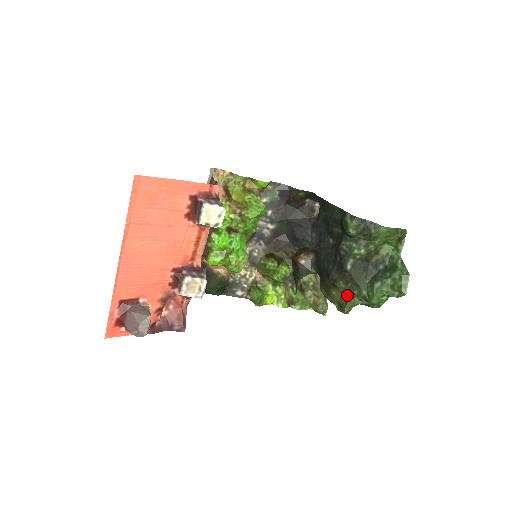
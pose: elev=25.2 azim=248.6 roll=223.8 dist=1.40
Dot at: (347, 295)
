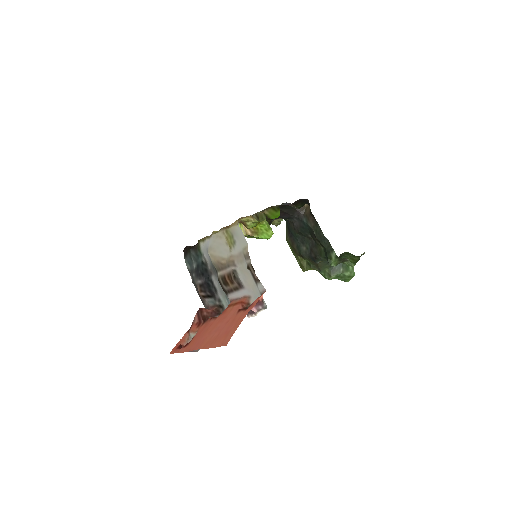
Dot at: (309, 264)
